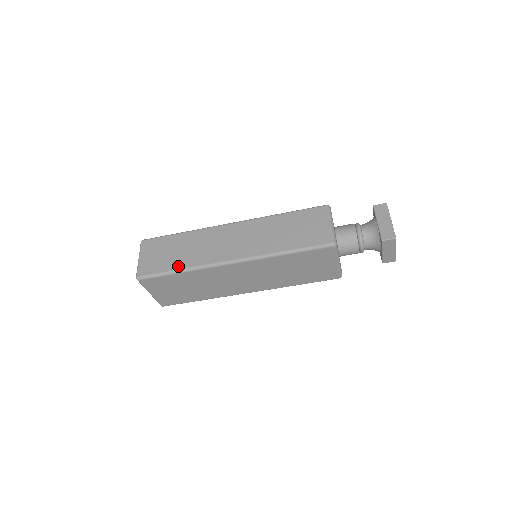
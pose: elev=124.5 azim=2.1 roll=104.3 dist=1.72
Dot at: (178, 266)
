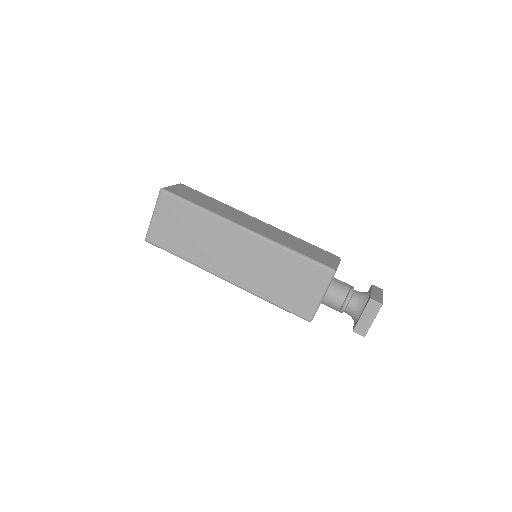
Dot at: (200, 204)
